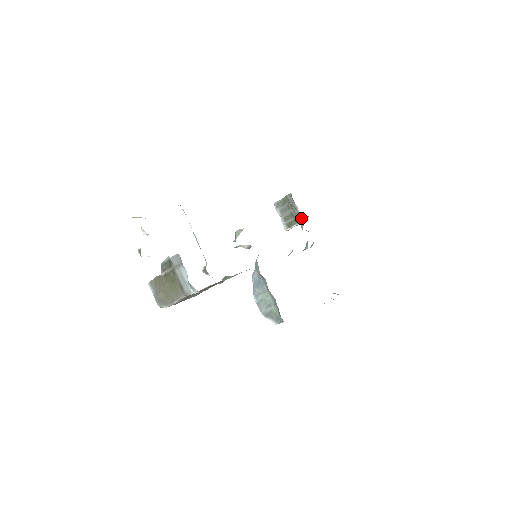
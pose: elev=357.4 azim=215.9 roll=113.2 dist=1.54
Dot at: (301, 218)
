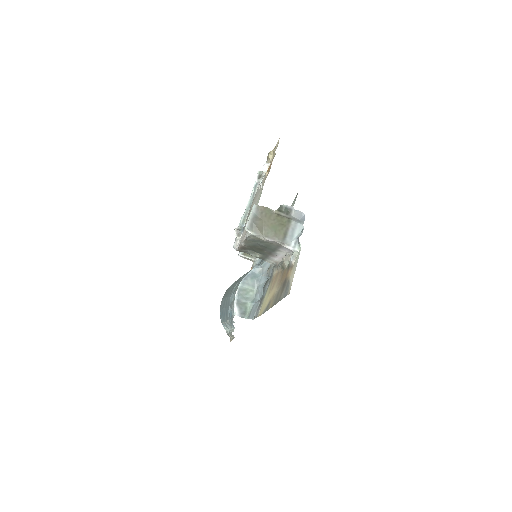
Dot at: occluded
